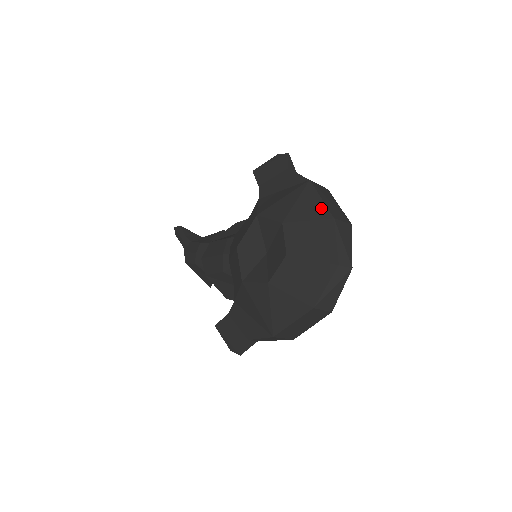
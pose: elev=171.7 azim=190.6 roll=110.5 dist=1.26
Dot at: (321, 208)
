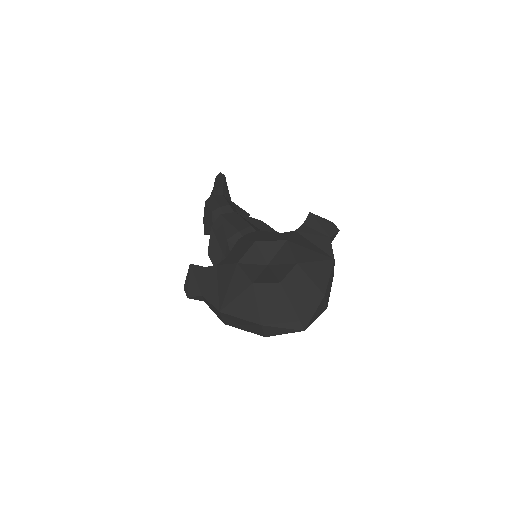
Dot at: (324, 282)
